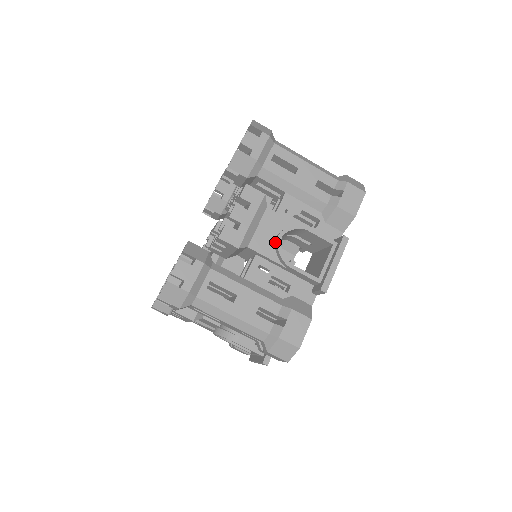
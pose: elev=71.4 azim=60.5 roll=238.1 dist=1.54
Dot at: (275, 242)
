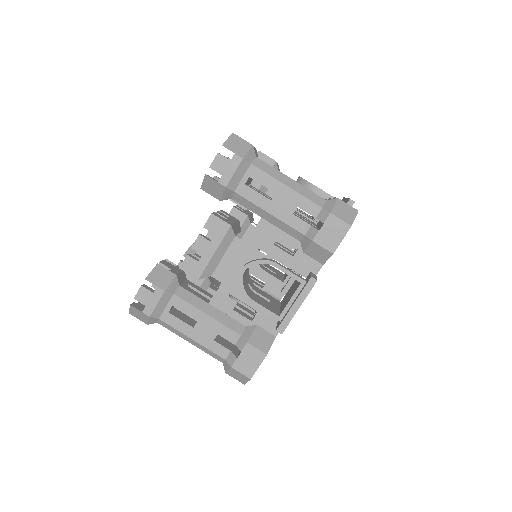
Dot at: (297, 181)
